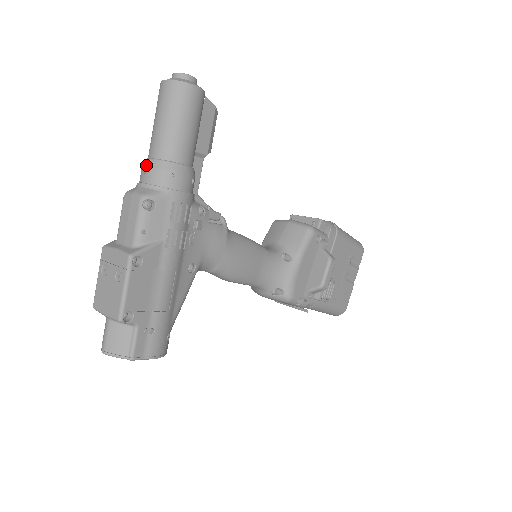
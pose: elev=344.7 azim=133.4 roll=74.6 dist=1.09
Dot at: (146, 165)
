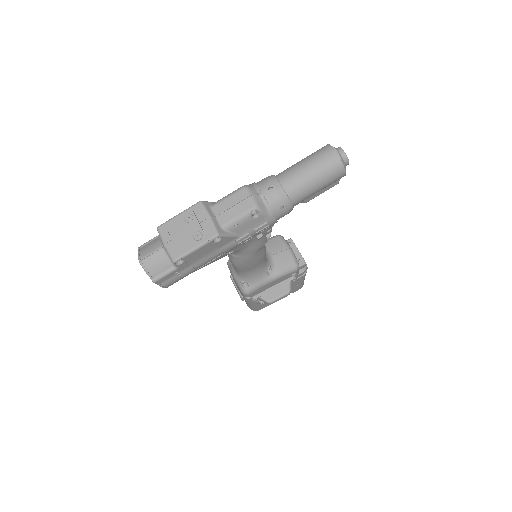
Dot at: (274, 185)
